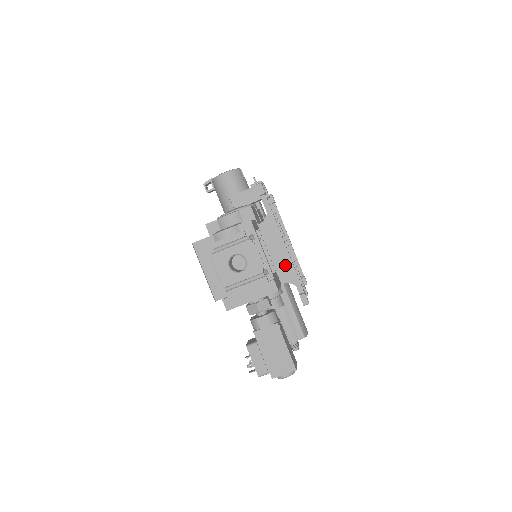
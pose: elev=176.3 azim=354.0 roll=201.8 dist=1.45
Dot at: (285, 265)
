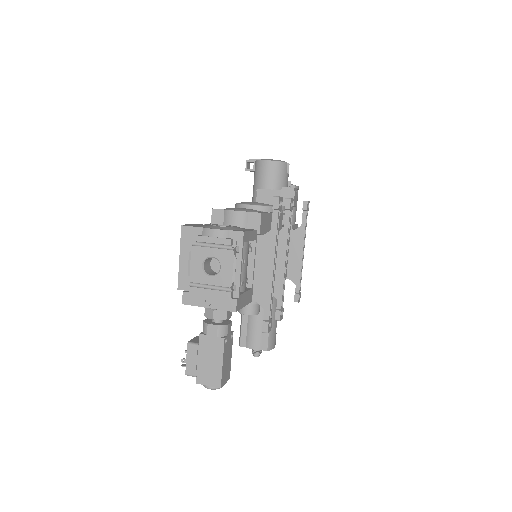
Dot at: (264, 286)
